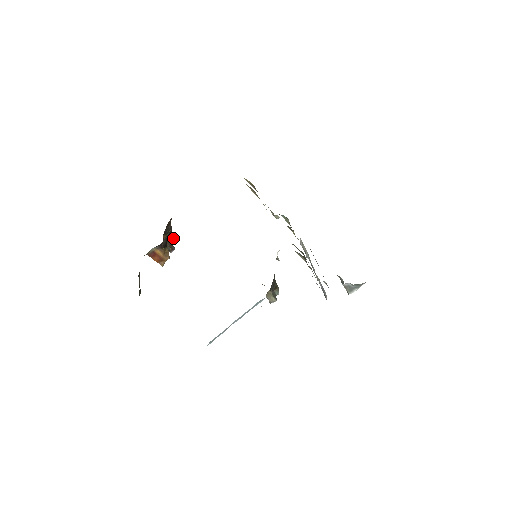
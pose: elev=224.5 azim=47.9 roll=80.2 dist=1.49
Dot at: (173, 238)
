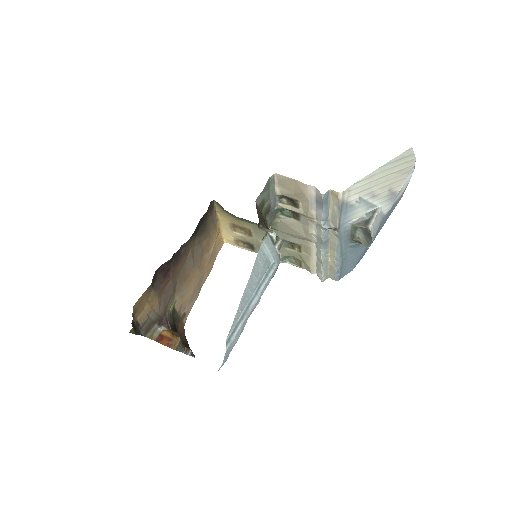
Dot at: occluded
